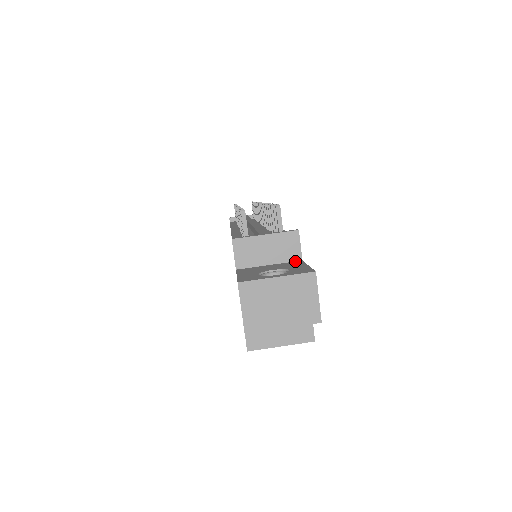
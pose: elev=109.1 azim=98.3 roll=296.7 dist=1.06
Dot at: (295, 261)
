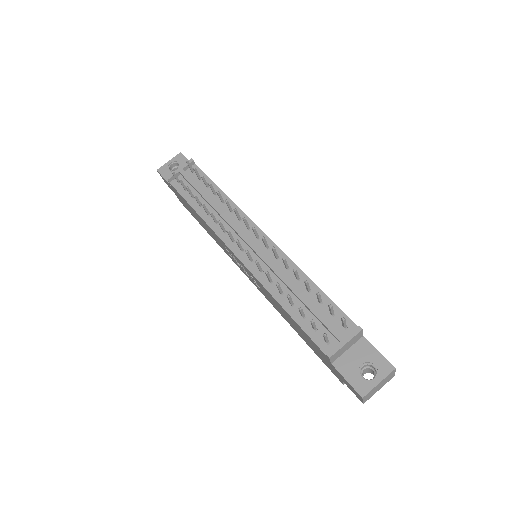
Dot at: (360, 339)
